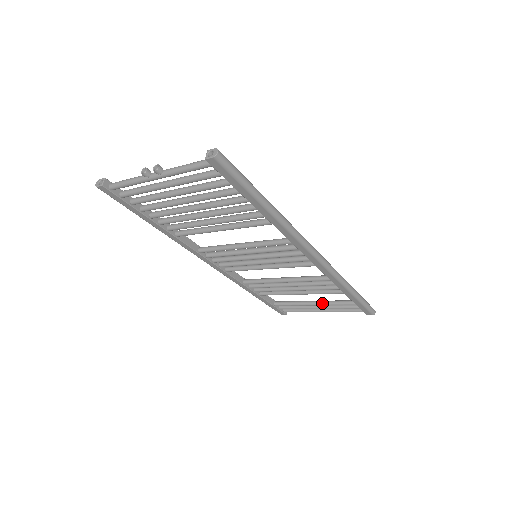
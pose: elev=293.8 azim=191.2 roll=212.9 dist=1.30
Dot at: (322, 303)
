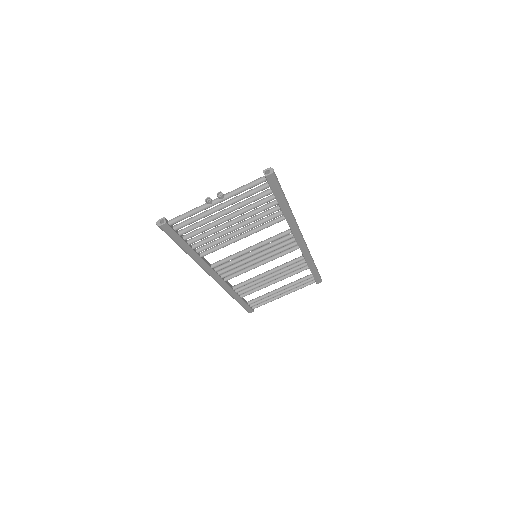
Dot at: (287, 286)
